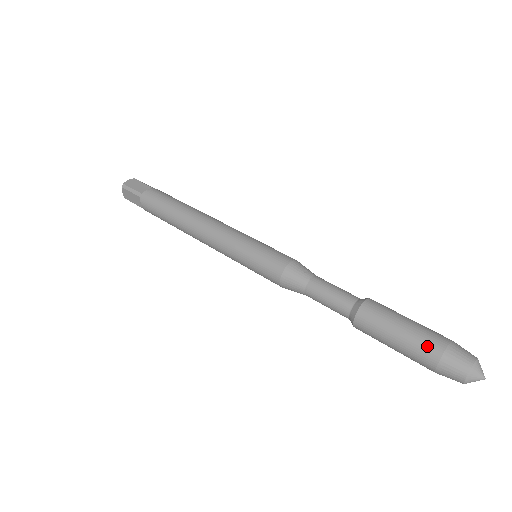
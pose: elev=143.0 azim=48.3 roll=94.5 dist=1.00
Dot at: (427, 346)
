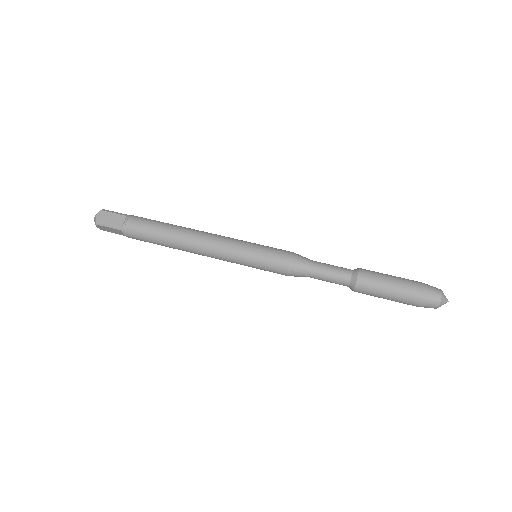
Dot at: (410, 296)
